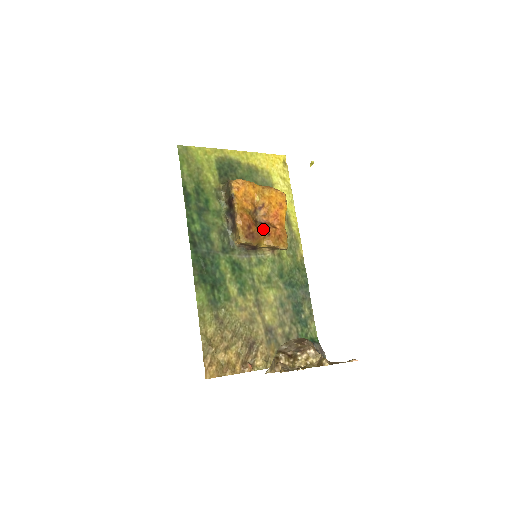
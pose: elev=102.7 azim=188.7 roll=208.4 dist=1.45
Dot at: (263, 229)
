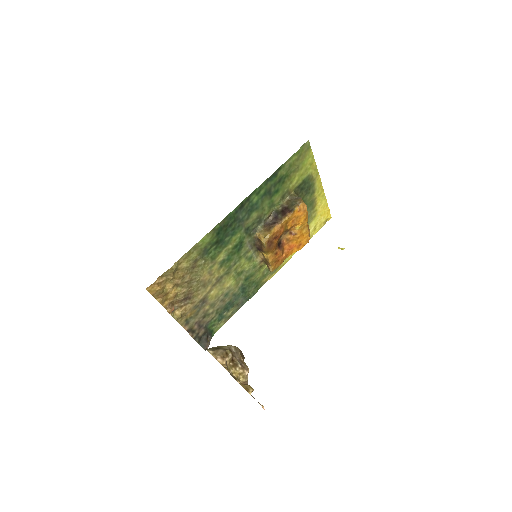
Dot at: (277, 246)
